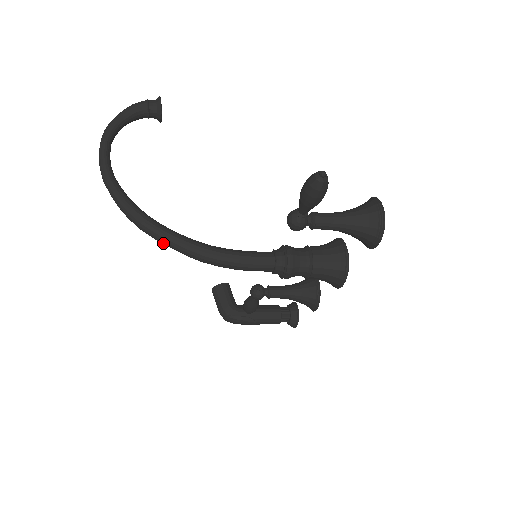
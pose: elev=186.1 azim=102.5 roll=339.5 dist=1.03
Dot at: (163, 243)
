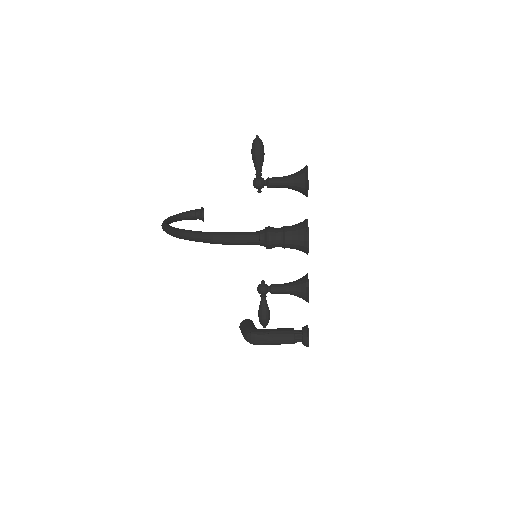
Dot at: (190, 237)
